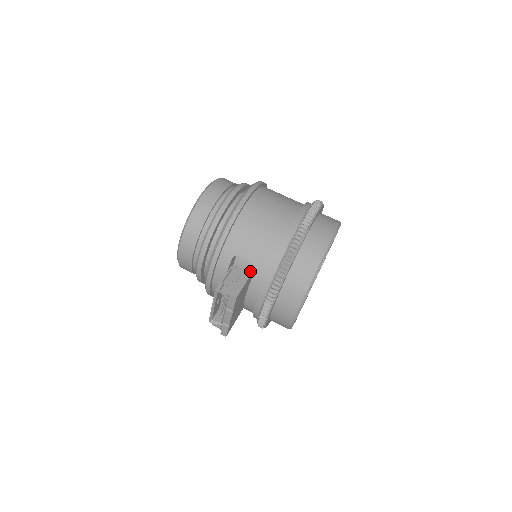
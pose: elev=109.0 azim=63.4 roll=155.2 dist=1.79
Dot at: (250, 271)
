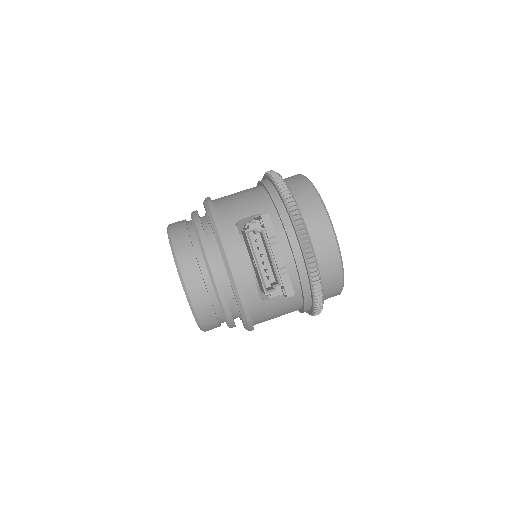
Dot at: occluded
